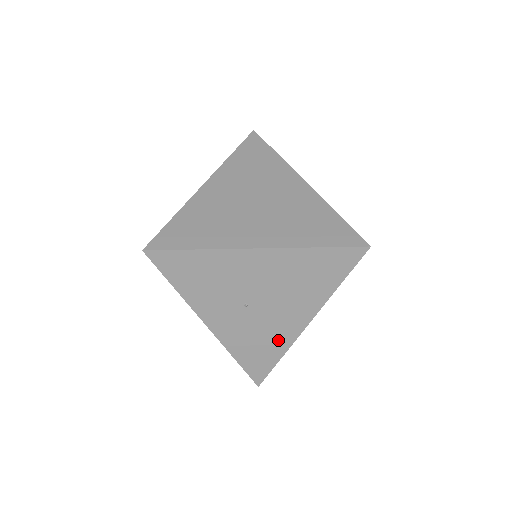
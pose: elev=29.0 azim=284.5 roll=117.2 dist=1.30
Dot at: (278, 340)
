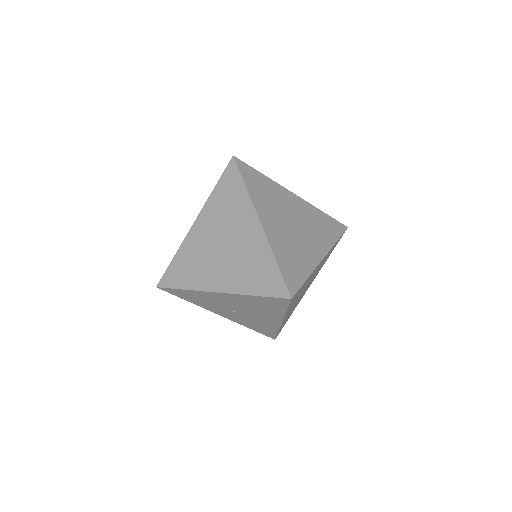
Dot at: (268, 326)
